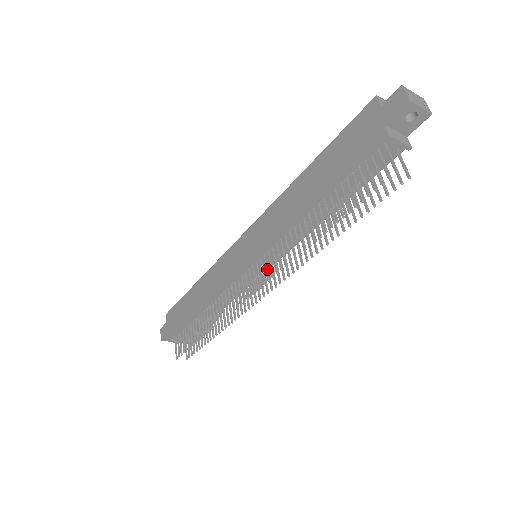
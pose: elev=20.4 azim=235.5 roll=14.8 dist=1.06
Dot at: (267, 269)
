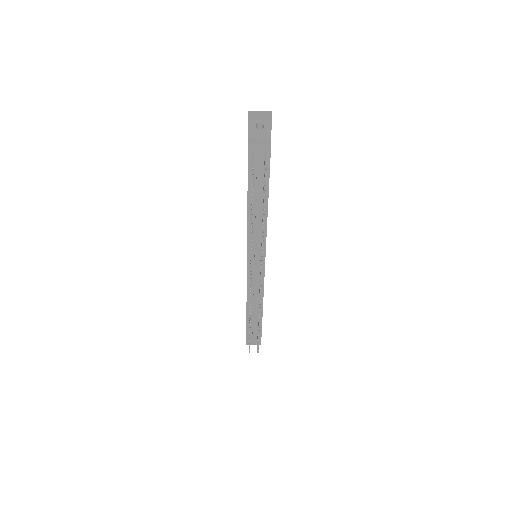
Dot at: occluded
